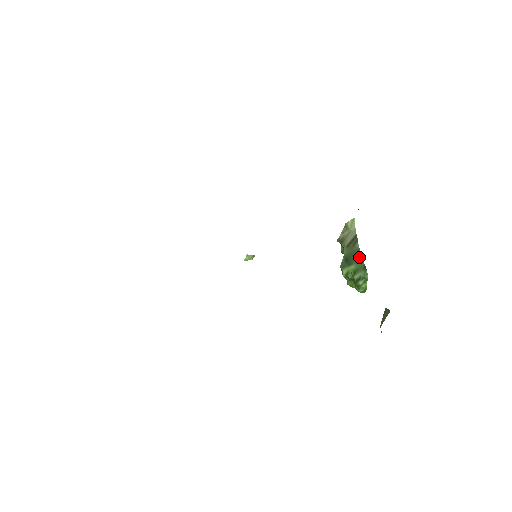
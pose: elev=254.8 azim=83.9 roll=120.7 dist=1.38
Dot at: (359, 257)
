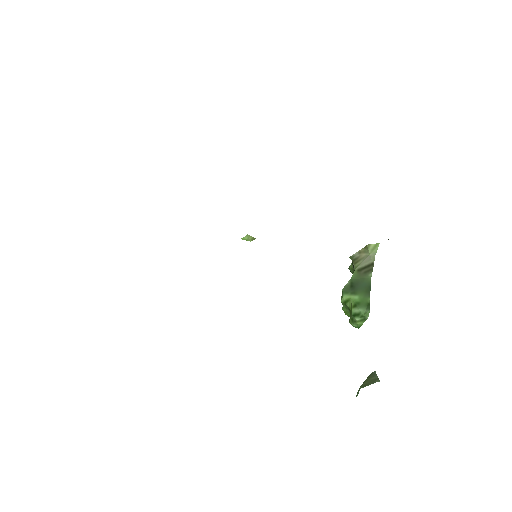
Dot at: (367, 290)
